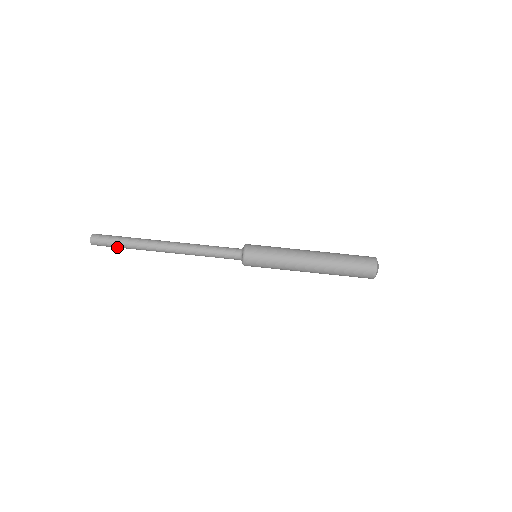
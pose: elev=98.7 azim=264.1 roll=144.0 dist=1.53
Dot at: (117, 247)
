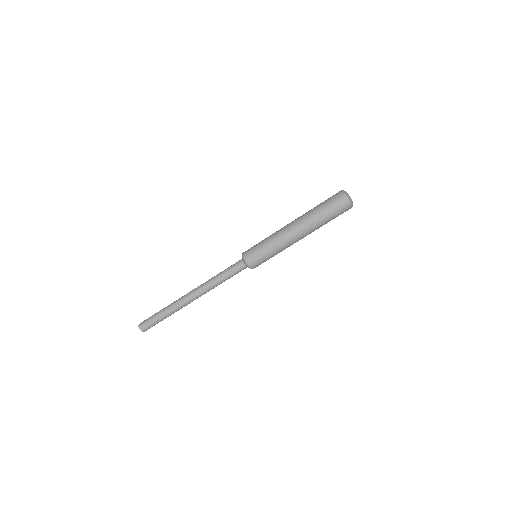
Dot at: occluded
